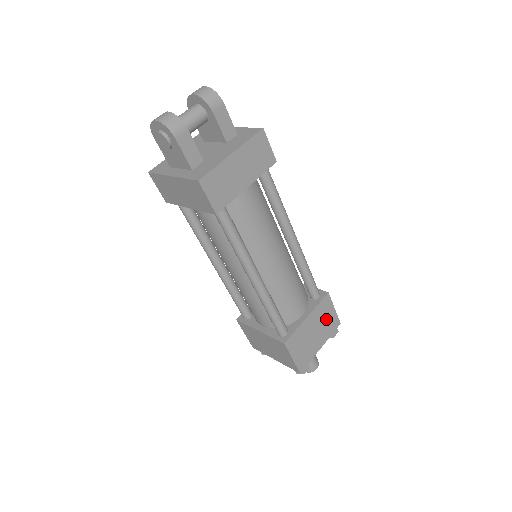
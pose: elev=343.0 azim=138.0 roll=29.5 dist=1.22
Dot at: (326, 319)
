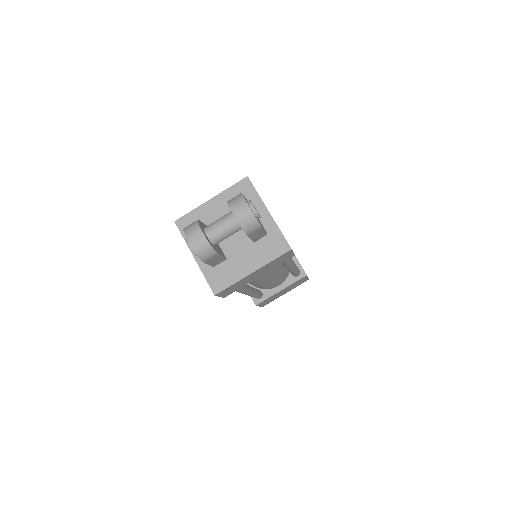
Dot at: (297, 283)
